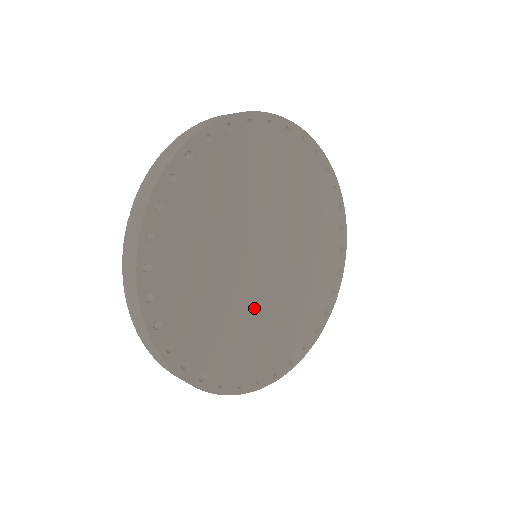
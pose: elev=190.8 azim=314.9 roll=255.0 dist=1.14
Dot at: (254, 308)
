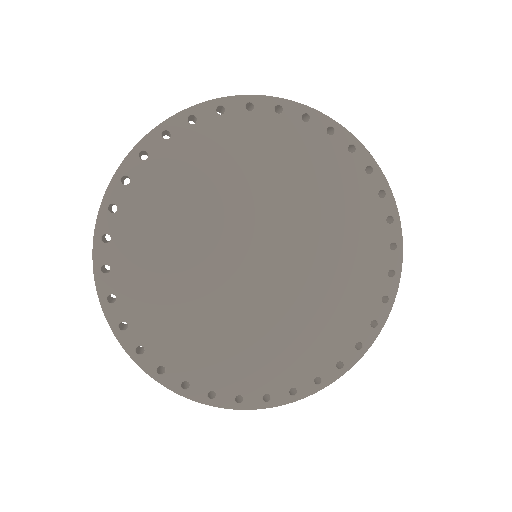
Dot at: (229, 307)
